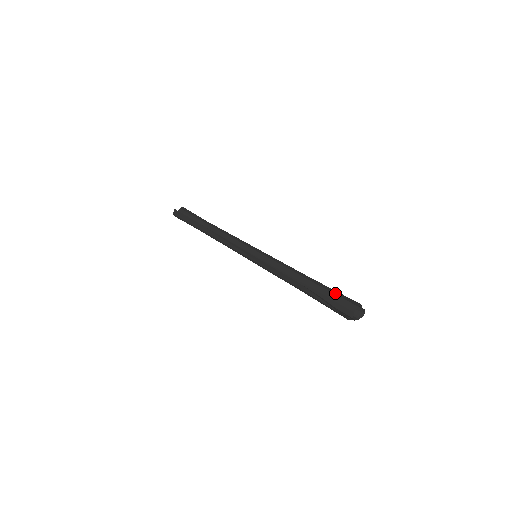
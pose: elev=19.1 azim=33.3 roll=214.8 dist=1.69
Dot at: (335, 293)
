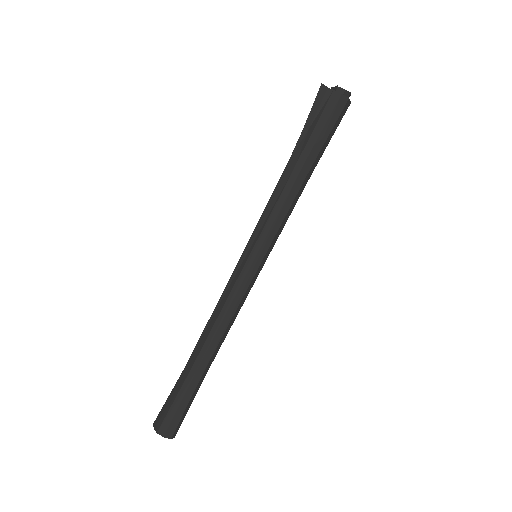
Dot at: occluded
